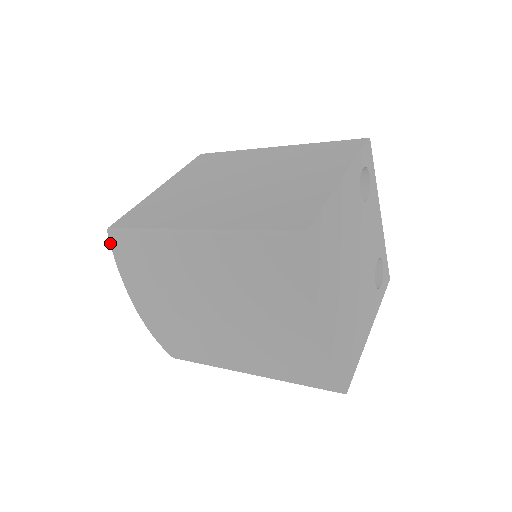
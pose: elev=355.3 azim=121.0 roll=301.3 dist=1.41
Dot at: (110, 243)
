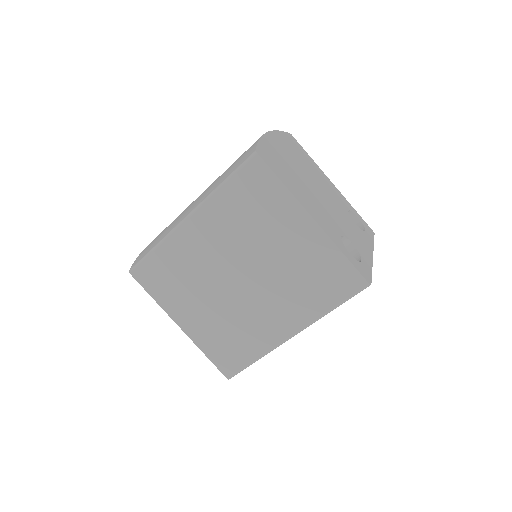
Dot at: occluded
